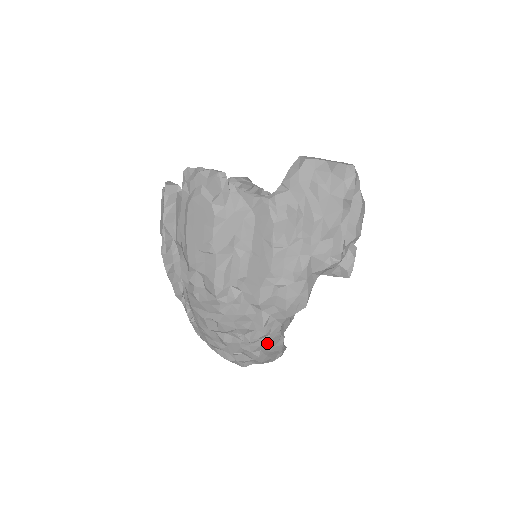
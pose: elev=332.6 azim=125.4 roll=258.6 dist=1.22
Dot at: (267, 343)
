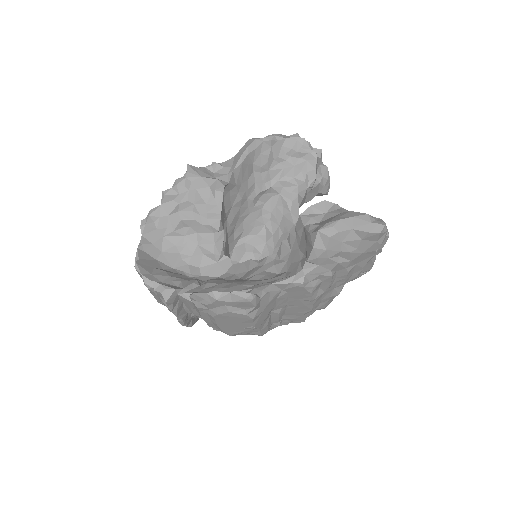
Dot at: occluded
